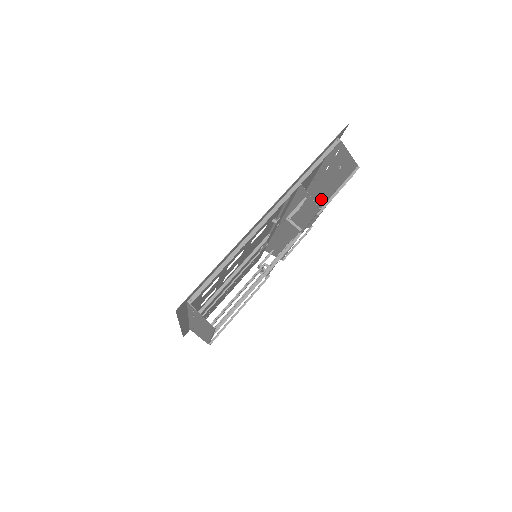
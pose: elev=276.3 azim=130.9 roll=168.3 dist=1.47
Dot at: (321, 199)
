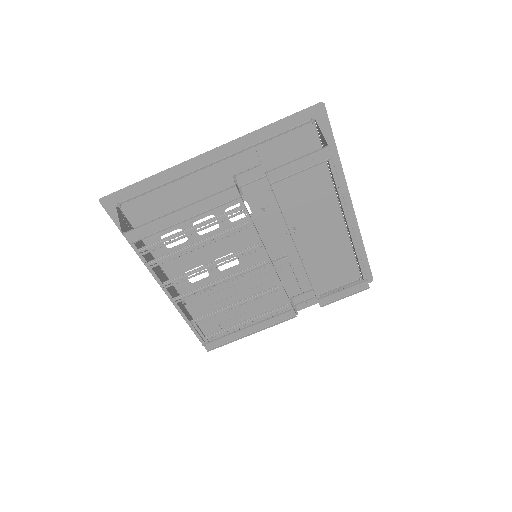
Dot at: occluded
